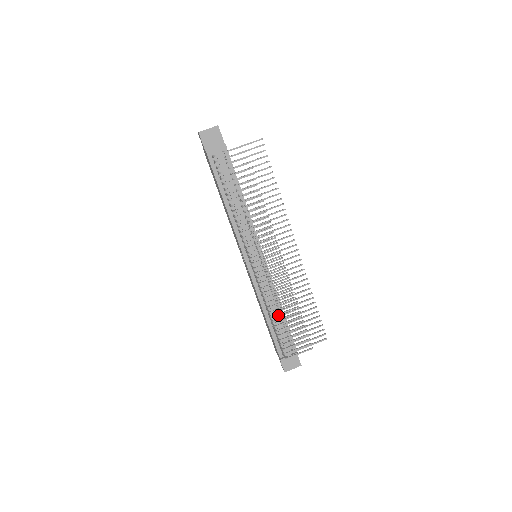
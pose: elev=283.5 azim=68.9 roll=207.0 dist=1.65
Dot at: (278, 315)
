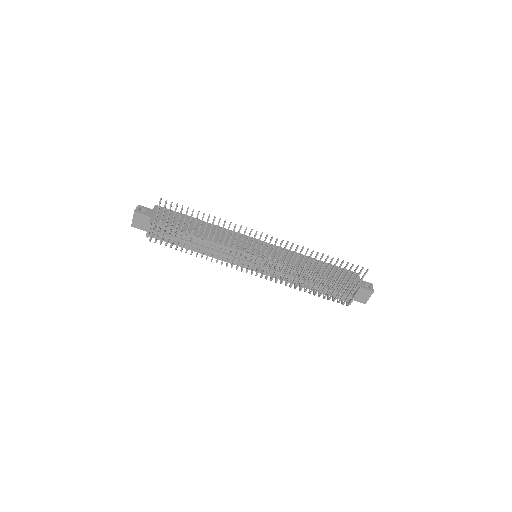
Dot at: occluded
